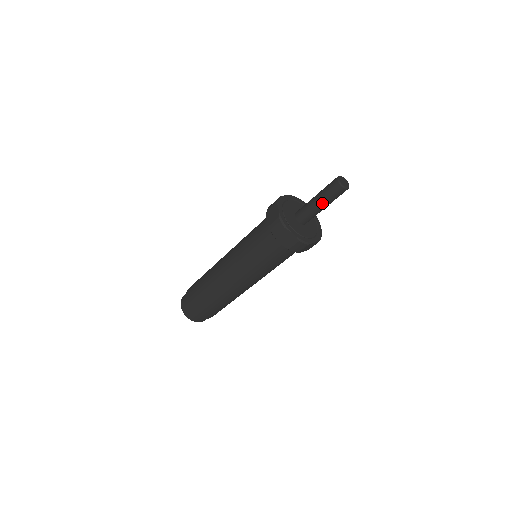
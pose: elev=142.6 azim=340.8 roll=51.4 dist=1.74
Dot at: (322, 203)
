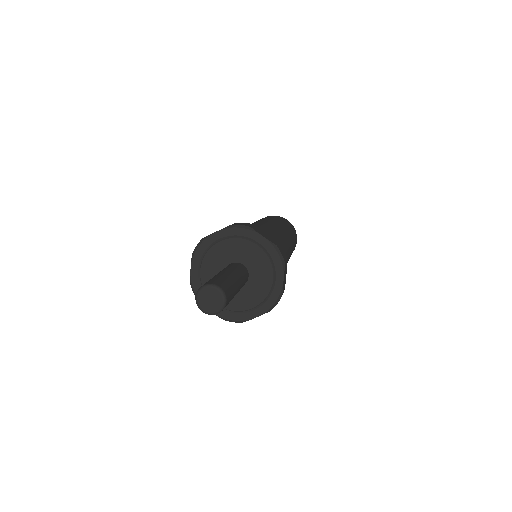
Dot at: occluded
